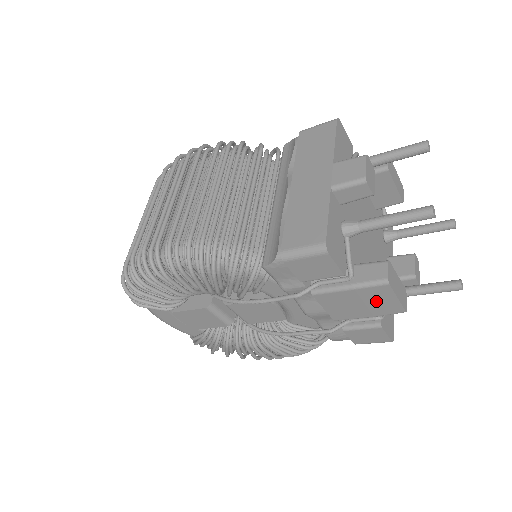
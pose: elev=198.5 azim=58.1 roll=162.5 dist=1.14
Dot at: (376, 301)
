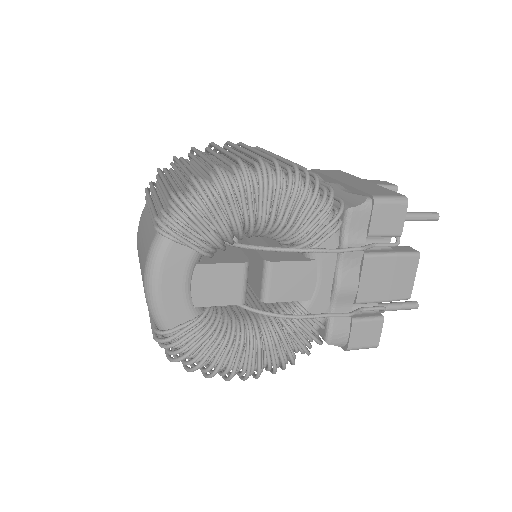
Dot at: (401, 277)
